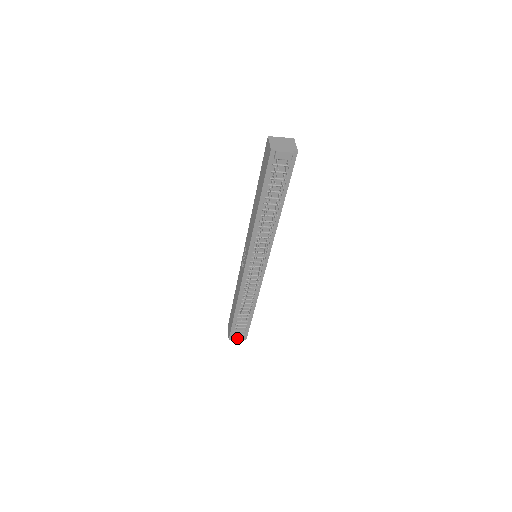
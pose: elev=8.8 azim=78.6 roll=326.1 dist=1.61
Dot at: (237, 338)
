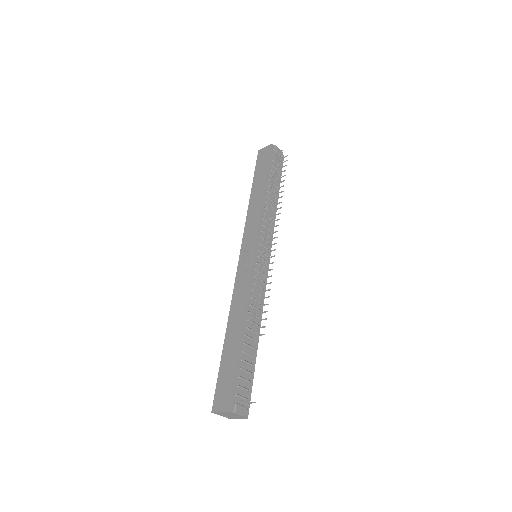
Dot at: (240, 405)
